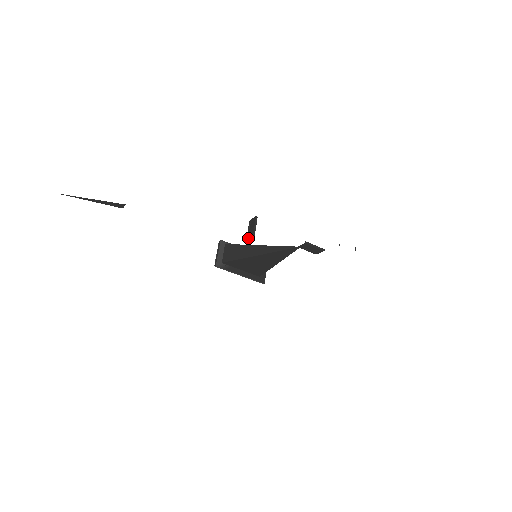
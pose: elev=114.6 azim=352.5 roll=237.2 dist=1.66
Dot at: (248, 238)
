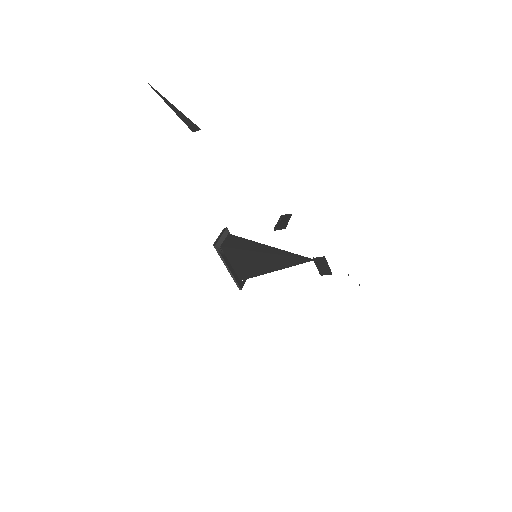
Dot at: (278, 227)
